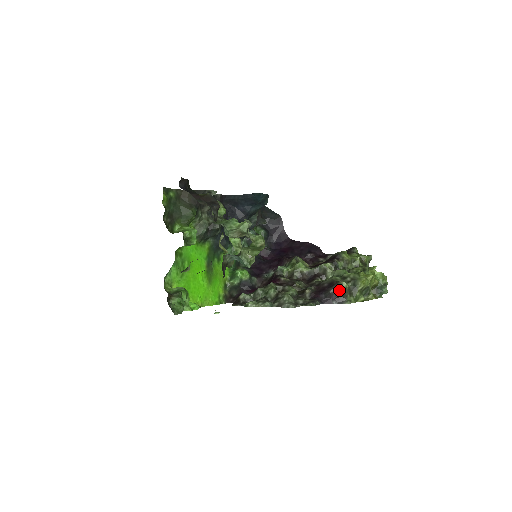
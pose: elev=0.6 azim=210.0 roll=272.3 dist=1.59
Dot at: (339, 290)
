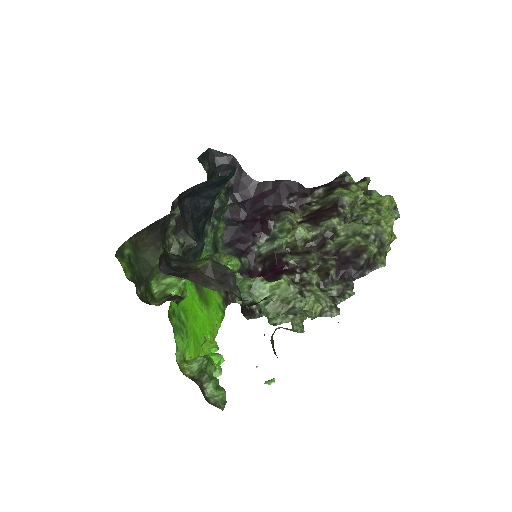
Dot at: (369, 258)
